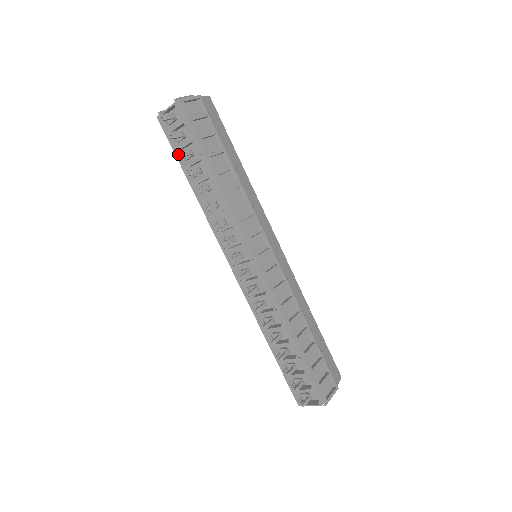
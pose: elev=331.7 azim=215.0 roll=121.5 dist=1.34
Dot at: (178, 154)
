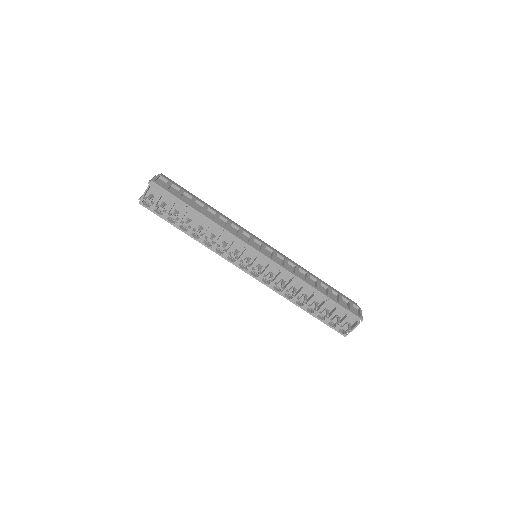
Dot at: (167, 219)
